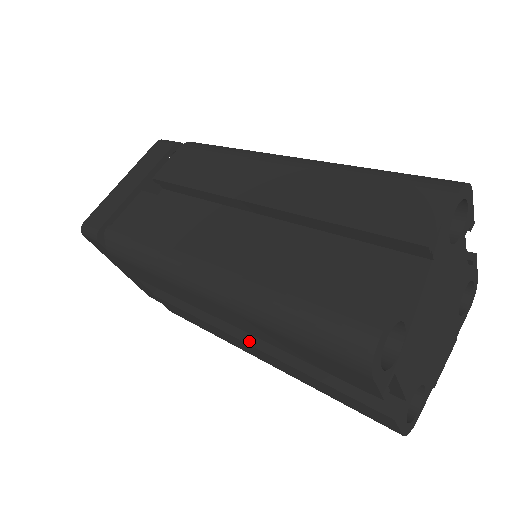
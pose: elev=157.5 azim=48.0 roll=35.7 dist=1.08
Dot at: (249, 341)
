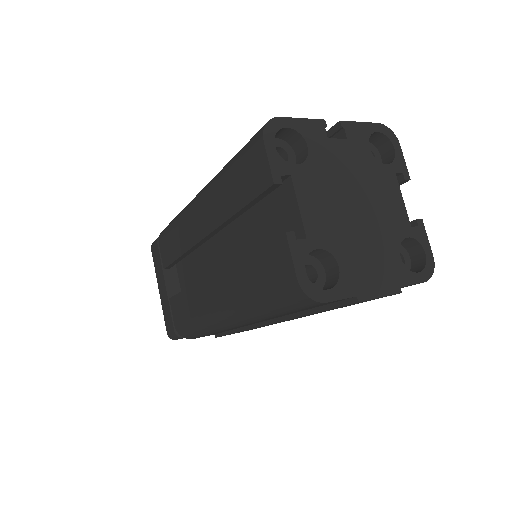
Dot at: occluded
